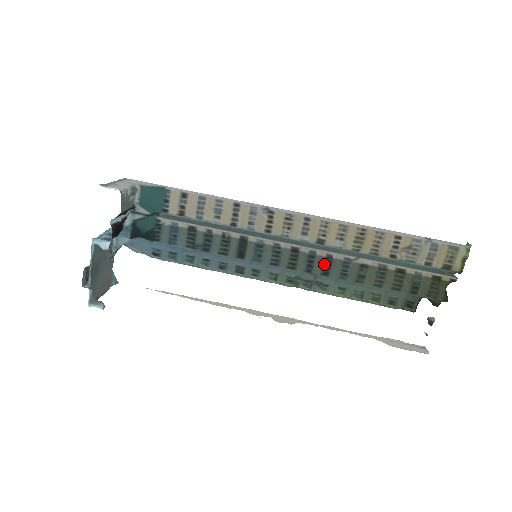
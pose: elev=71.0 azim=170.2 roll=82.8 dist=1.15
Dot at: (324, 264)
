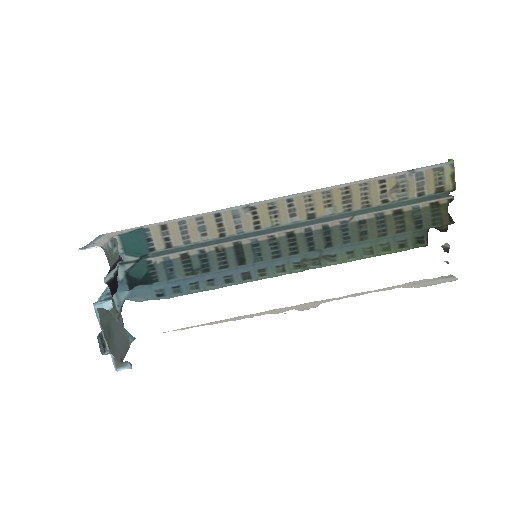
Dot at: (323, 236)
